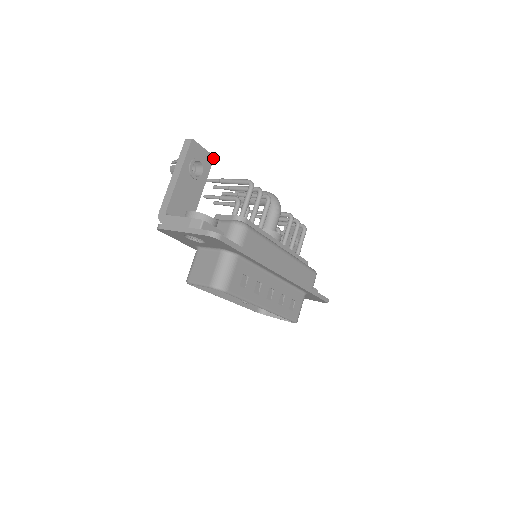
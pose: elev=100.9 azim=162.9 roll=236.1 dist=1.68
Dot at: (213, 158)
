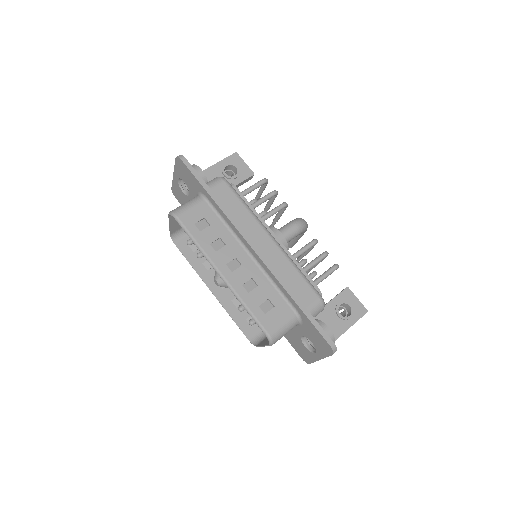
Dot at: (253, 174)
